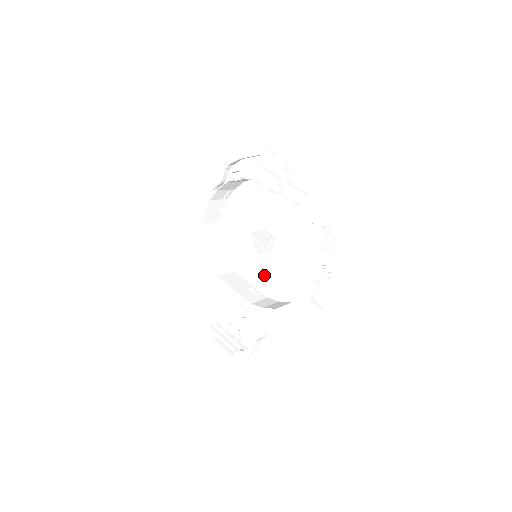
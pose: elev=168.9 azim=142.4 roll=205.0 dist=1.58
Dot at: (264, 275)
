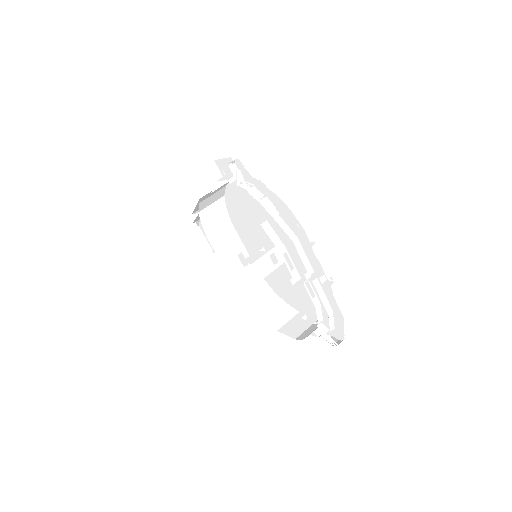
Dot at: occluded
